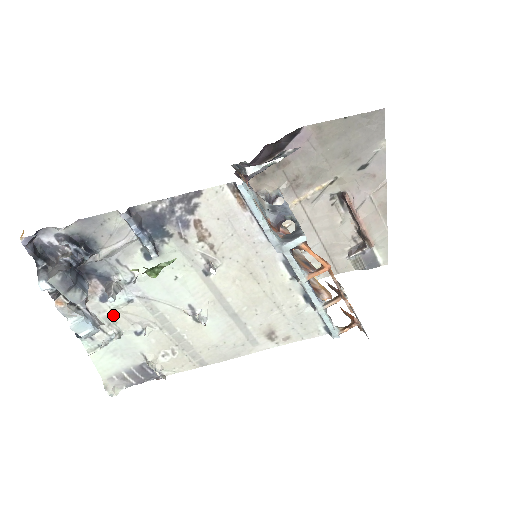
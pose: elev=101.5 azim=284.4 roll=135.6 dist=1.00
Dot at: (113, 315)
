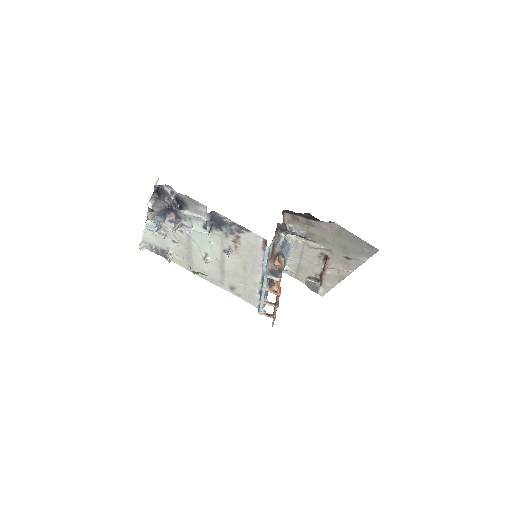
Dot at: (169, 228)
